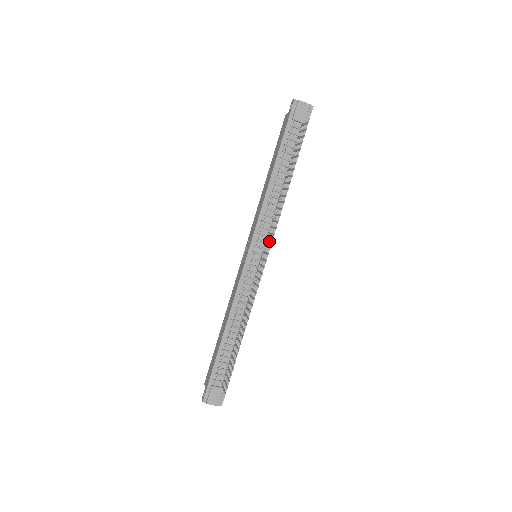
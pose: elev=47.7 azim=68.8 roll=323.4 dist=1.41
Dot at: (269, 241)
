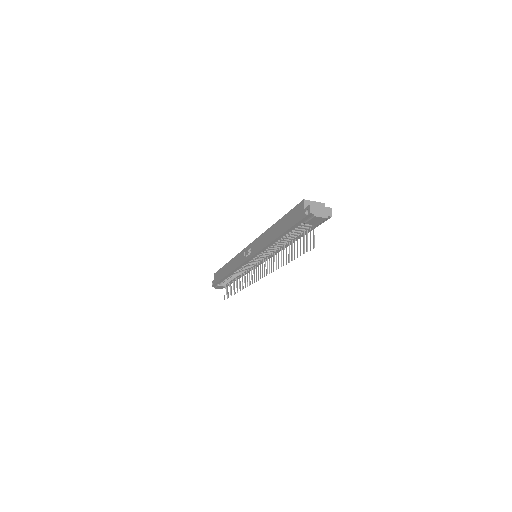
Dot at: (264, 269)
